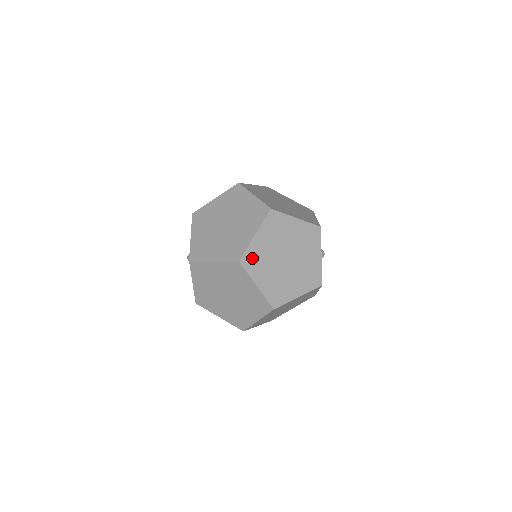
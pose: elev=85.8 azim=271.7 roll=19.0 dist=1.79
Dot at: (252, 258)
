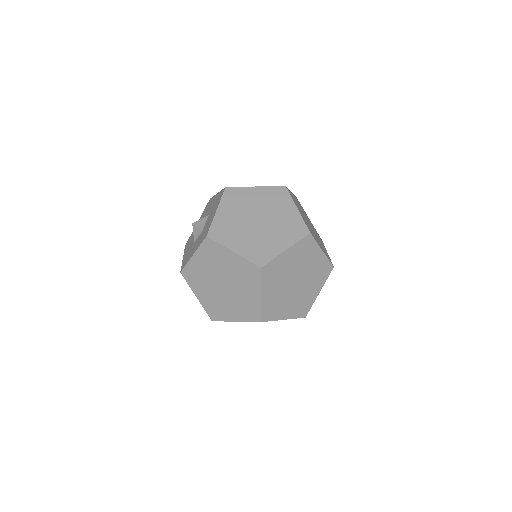
Dot at: occluded
